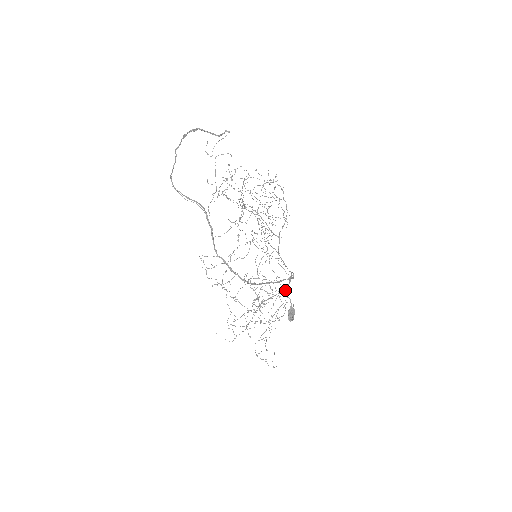
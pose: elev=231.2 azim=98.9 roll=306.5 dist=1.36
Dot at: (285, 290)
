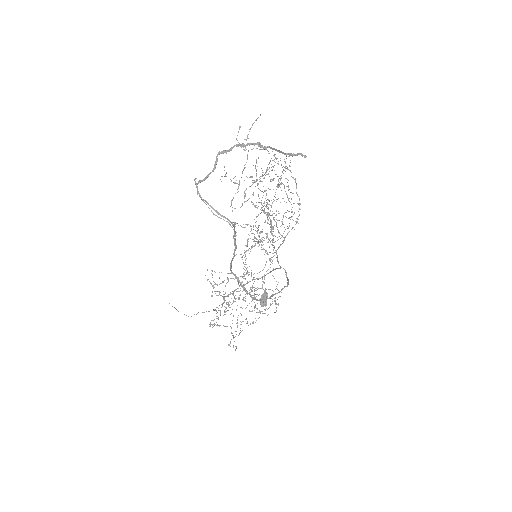
Dot at: occluded
